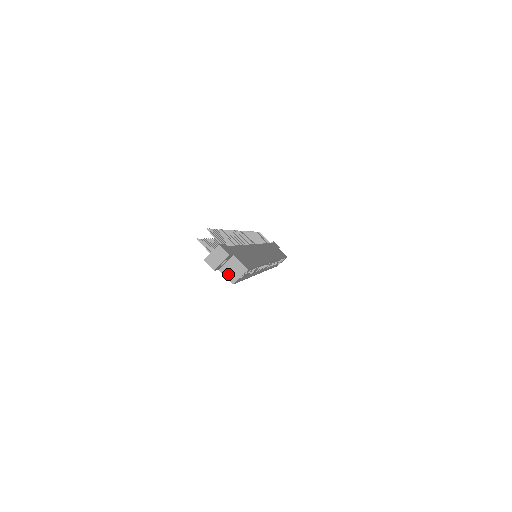
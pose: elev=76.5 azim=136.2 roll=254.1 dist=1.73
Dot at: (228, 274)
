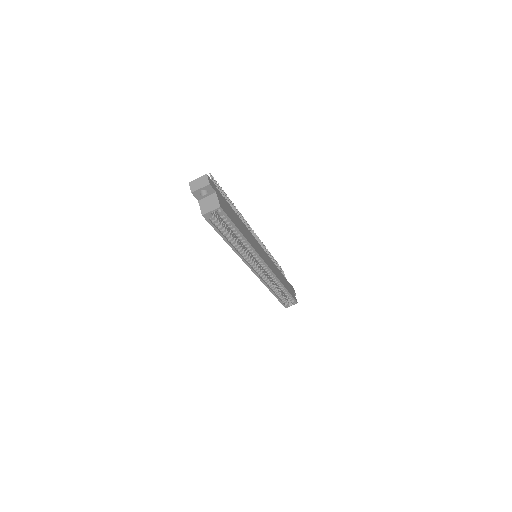
Dot at: (203, 206)
